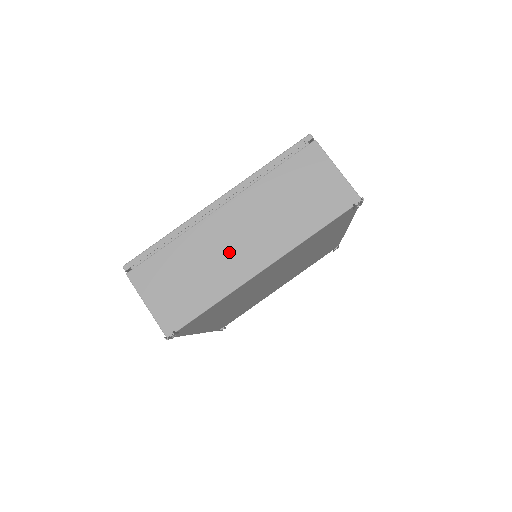
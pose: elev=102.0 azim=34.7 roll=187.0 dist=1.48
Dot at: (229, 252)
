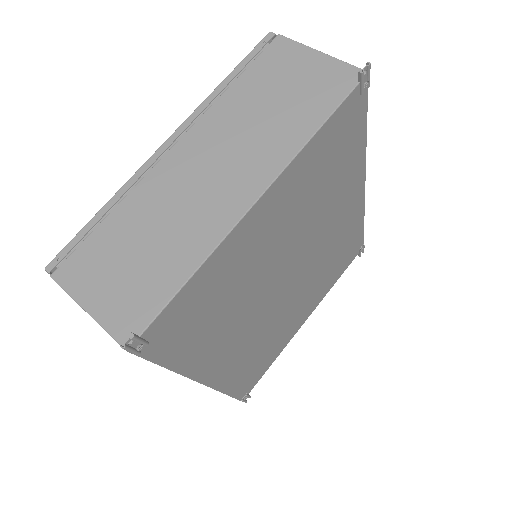
Dot at: (198, 196)
